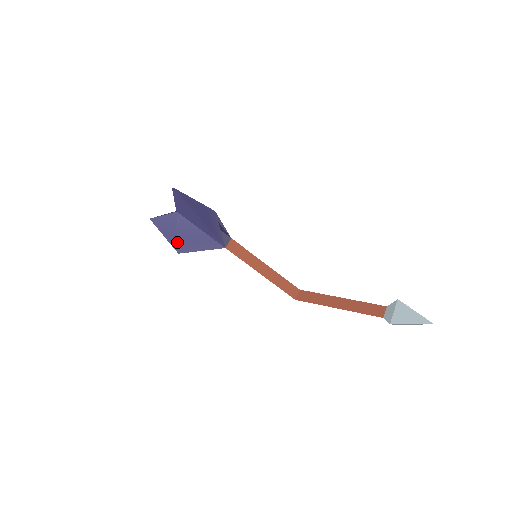
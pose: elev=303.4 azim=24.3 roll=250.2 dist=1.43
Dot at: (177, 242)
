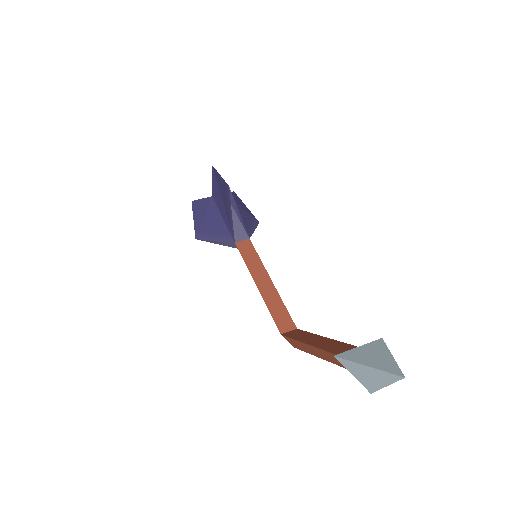
Dot at: (200, 227)
